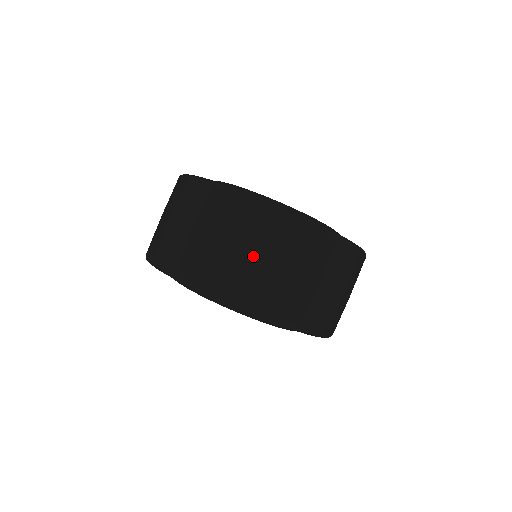
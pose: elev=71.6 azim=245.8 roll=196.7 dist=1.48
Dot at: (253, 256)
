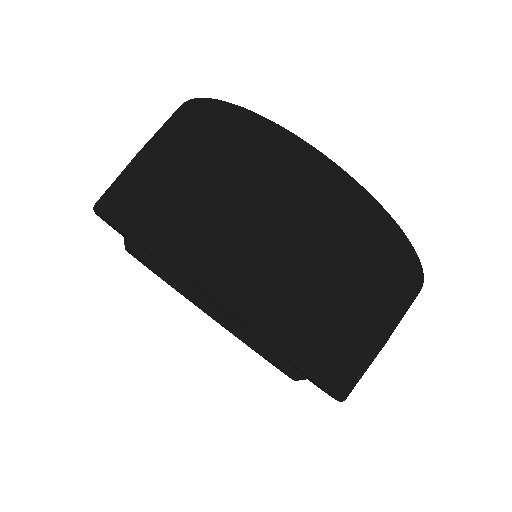
Dot at: (319, 264)
